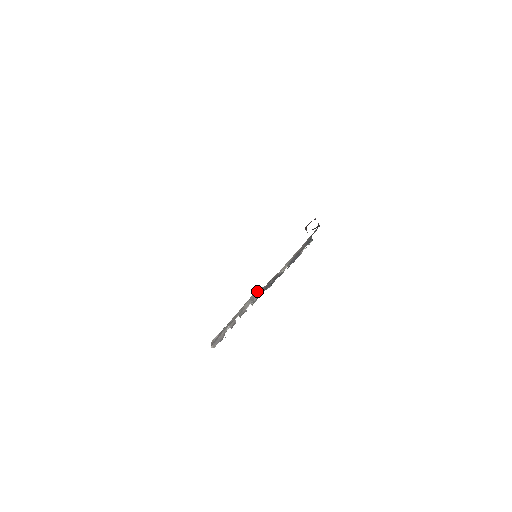
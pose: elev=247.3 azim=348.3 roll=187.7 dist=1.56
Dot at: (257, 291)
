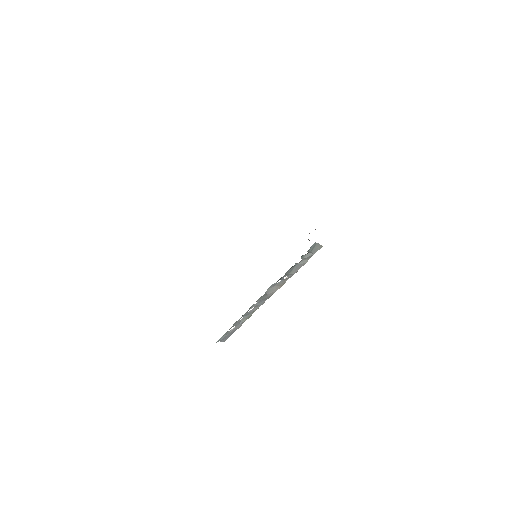
Dot at: occluded
